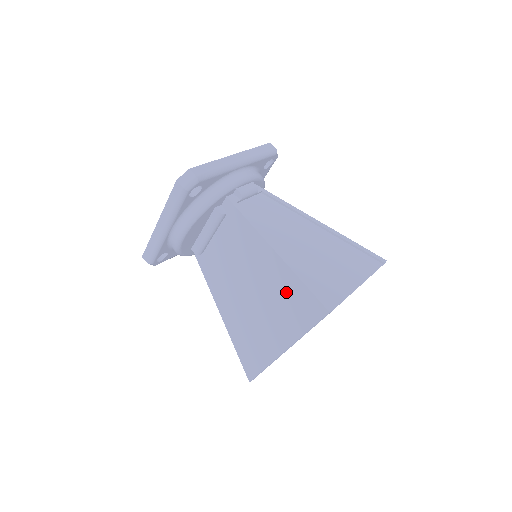
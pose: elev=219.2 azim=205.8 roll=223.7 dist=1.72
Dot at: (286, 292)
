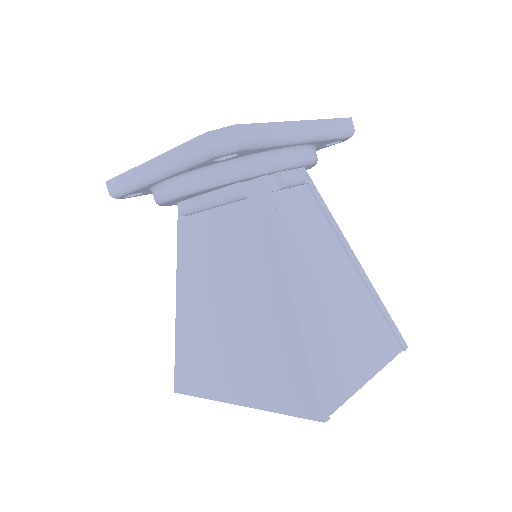
Dot at: (278, 352)
